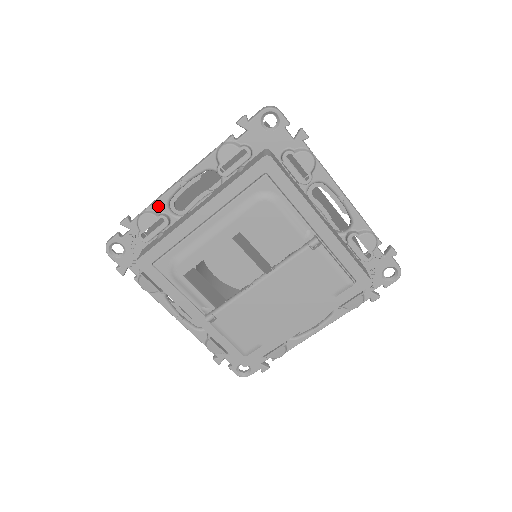
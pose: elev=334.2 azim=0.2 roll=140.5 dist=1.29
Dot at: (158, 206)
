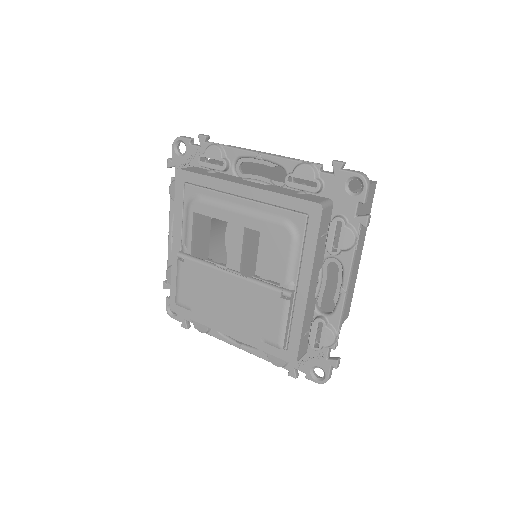
Dot at: (230, 152)
